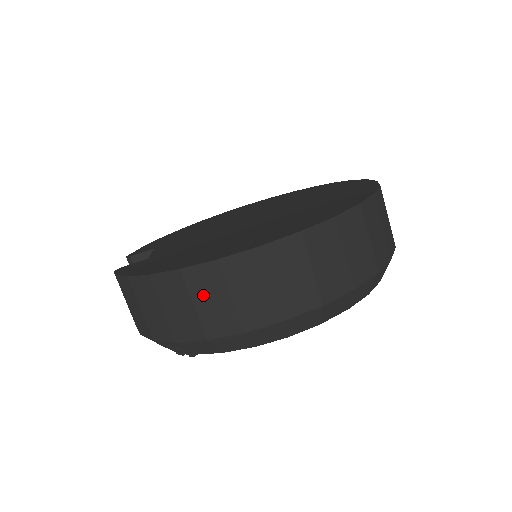
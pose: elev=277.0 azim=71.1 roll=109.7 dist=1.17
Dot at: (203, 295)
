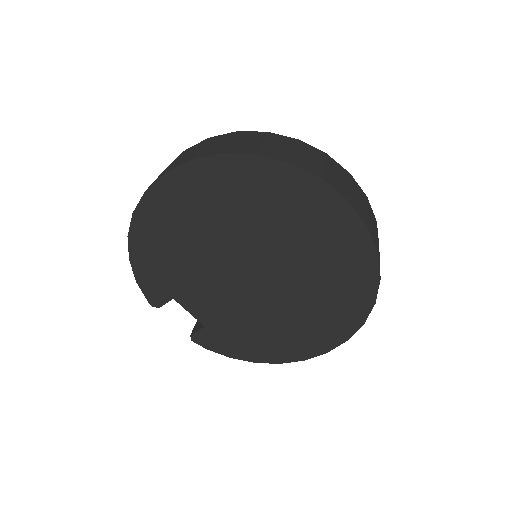
Dot at: occluded
